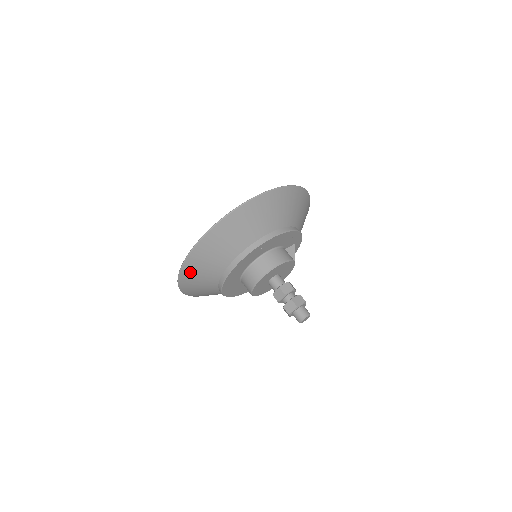
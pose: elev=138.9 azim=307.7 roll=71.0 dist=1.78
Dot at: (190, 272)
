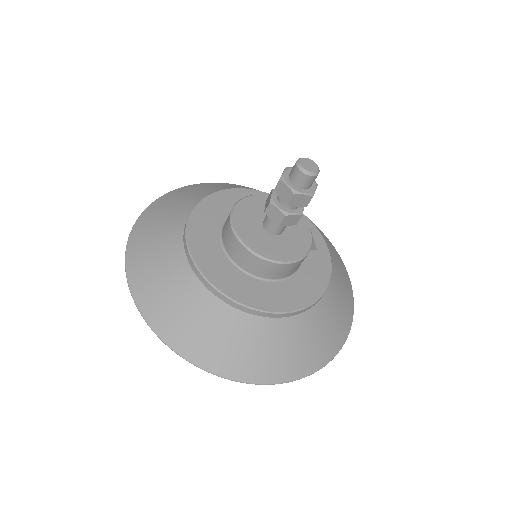
Dot at: (139, 251)
